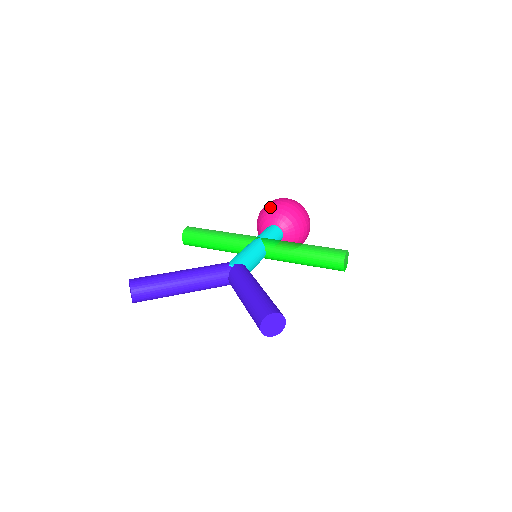
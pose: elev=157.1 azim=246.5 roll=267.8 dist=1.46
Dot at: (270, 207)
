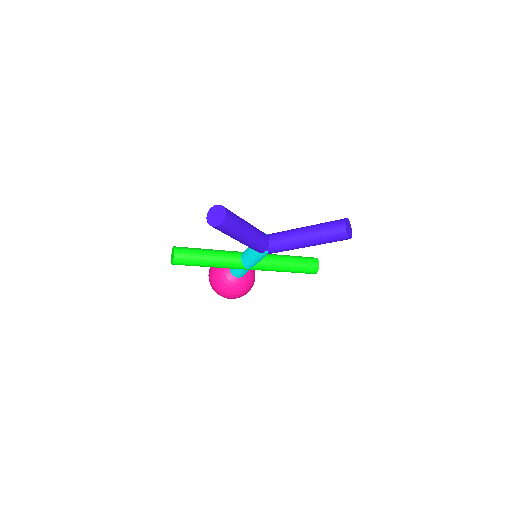
Dot at: occluded
